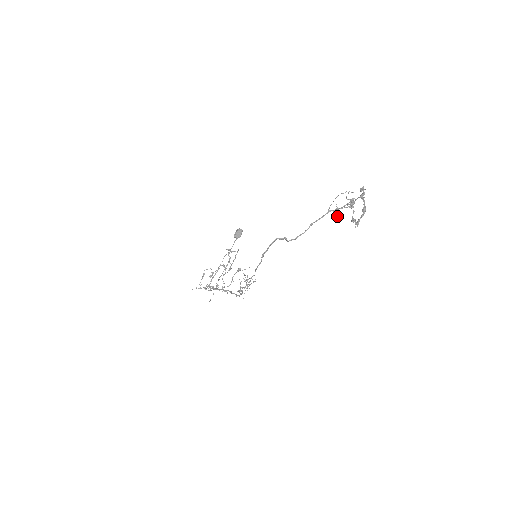
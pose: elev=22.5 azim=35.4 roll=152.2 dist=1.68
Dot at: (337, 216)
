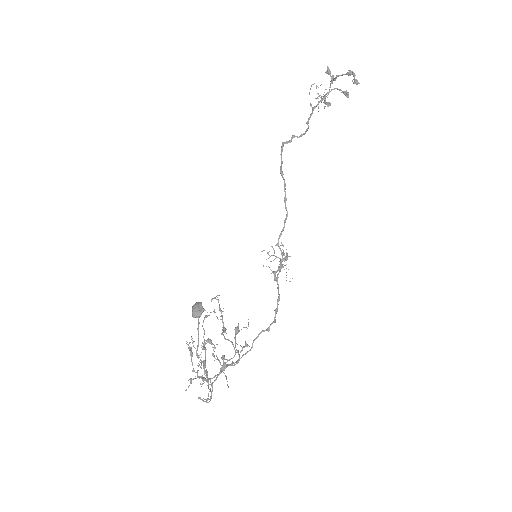
Dot at: (327, 102)
